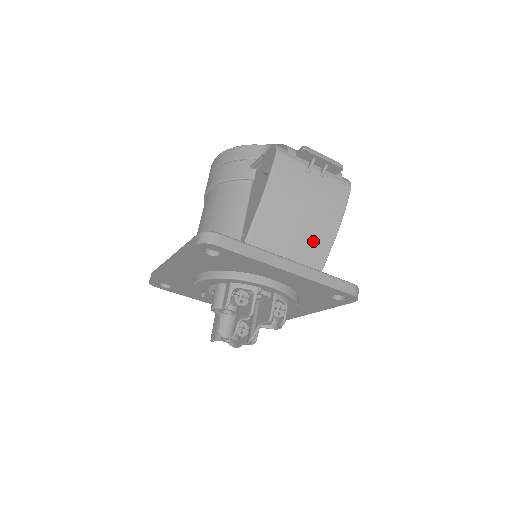
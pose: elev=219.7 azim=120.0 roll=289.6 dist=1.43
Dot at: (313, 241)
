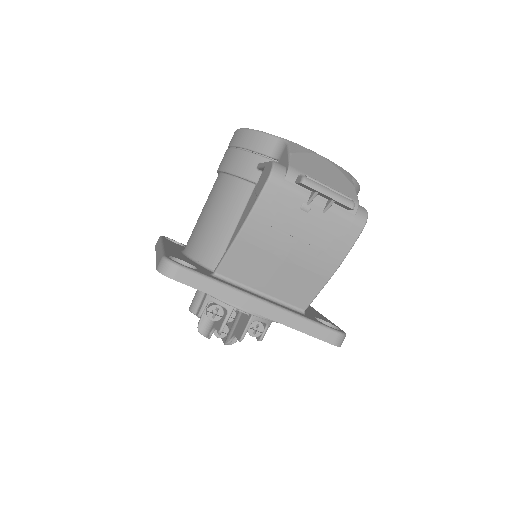
Dot at: (299, 279)
